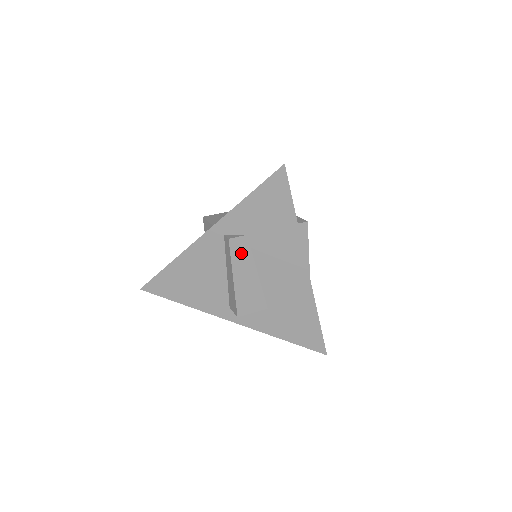
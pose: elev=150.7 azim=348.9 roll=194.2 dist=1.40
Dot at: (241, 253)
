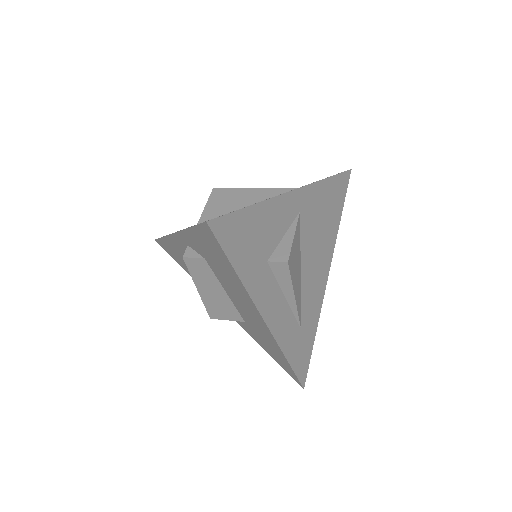
Dot at: (201, 272)
